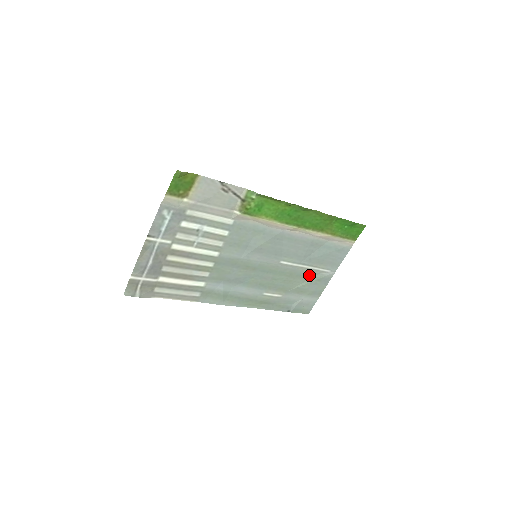
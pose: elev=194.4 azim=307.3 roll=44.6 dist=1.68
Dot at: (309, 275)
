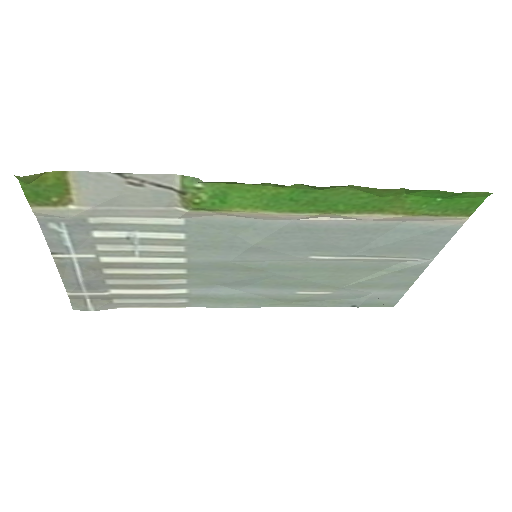
Dot at: (377, 266)
